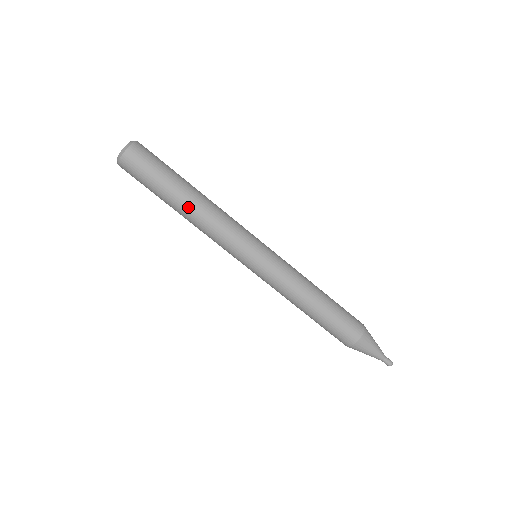
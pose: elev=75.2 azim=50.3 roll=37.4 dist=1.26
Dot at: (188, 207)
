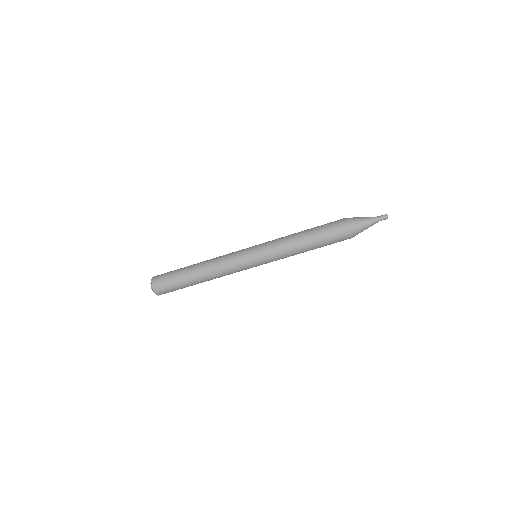
Dot at: (201, 275)
